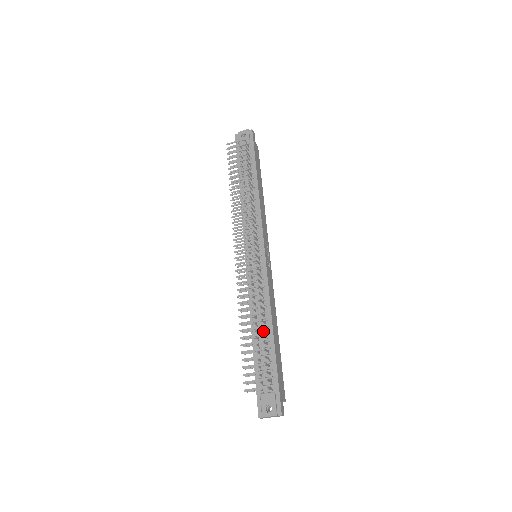
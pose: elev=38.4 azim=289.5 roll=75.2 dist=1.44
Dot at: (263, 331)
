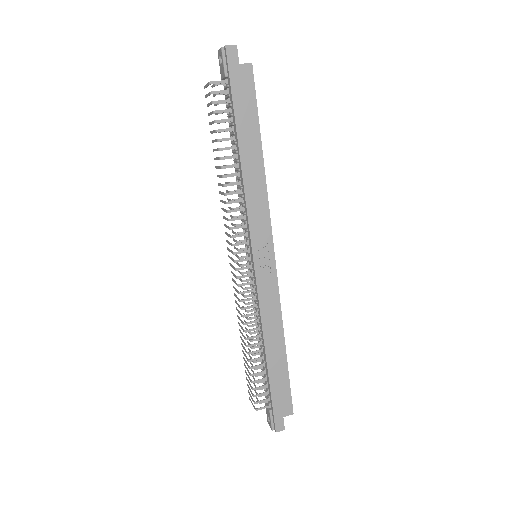
Dot at: (262, 349)
